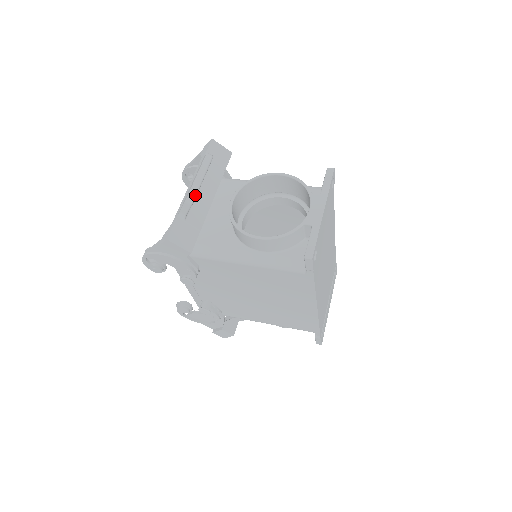
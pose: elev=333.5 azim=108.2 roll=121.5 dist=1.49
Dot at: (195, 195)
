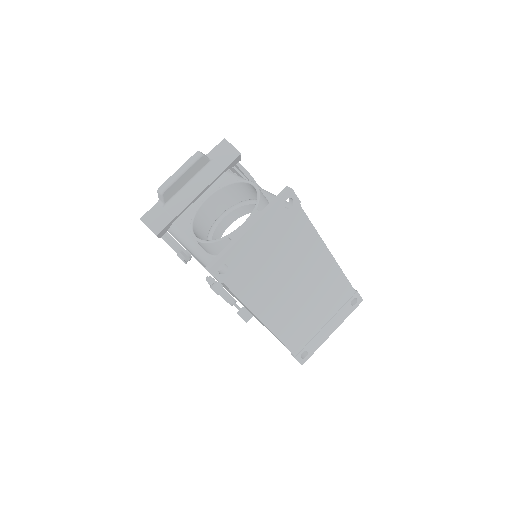
Dot at: (167, 187)
